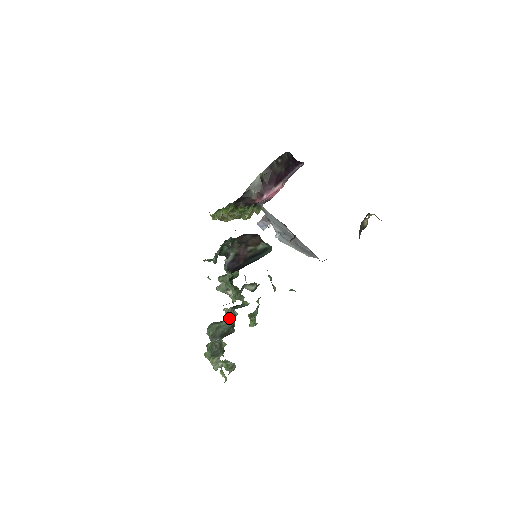
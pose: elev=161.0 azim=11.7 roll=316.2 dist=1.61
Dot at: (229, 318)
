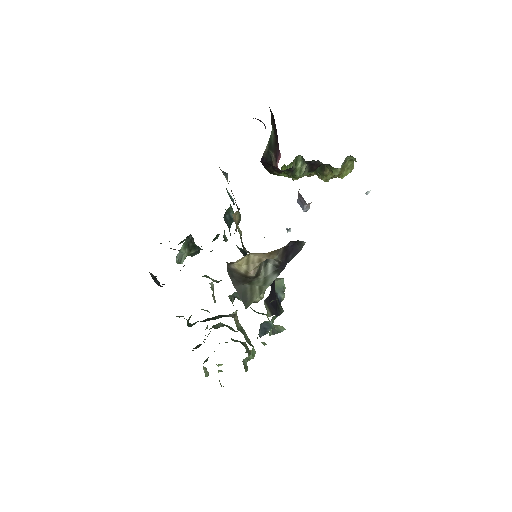
Dot at: occluded
